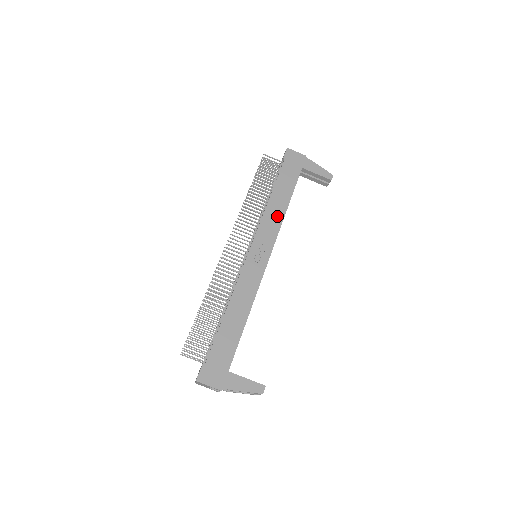
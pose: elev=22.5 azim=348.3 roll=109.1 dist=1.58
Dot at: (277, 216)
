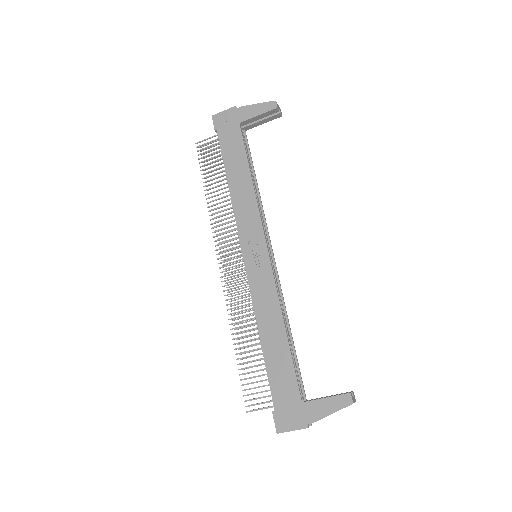
Dot at: (247, 198)
